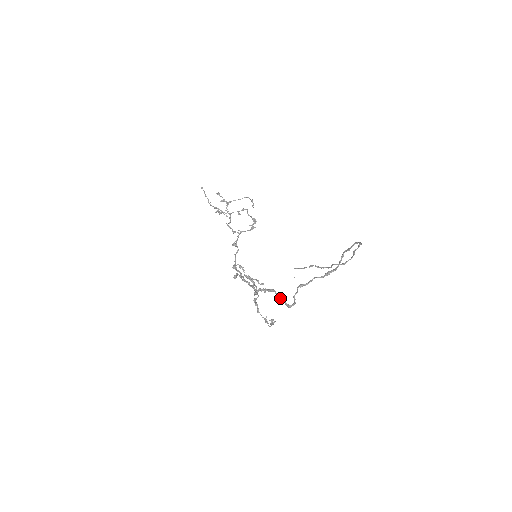
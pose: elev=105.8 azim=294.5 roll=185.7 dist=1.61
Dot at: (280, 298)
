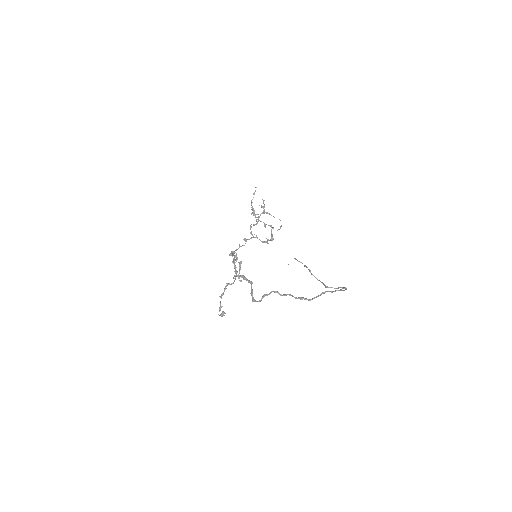
Dot at: (252, 291)
